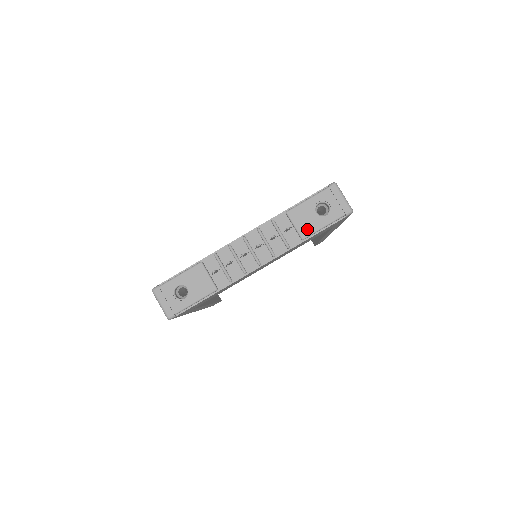
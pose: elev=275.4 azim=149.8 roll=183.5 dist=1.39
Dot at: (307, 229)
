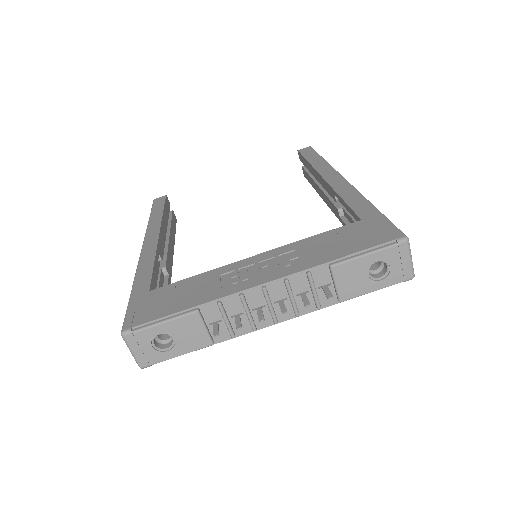
Dot at: (350, 292)
